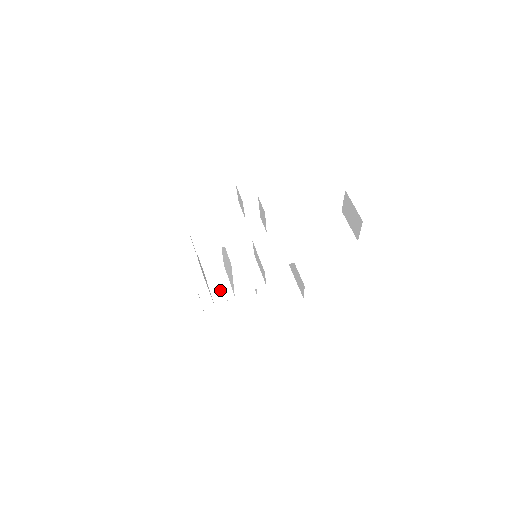
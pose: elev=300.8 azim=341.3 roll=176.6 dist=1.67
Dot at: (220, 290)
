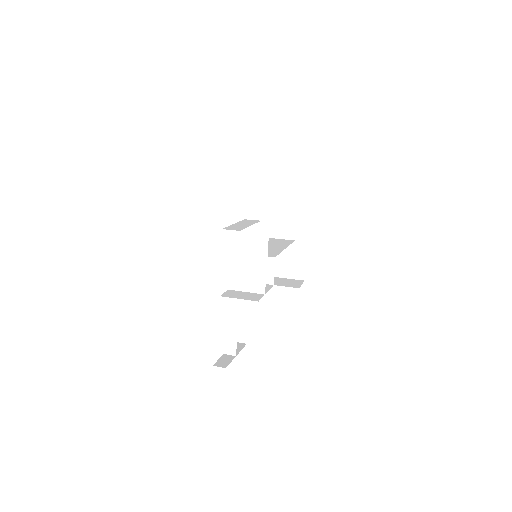
Dot at: (249, 296)
